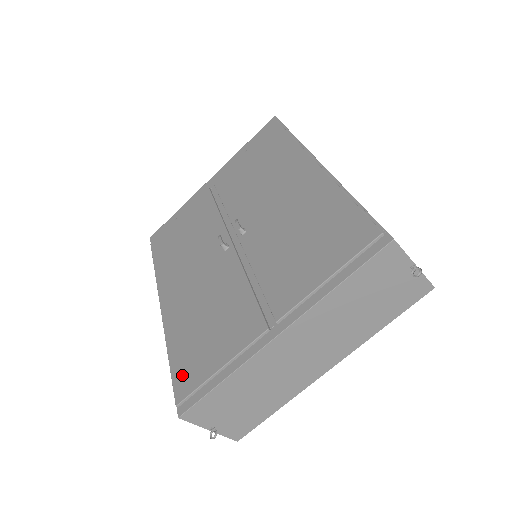
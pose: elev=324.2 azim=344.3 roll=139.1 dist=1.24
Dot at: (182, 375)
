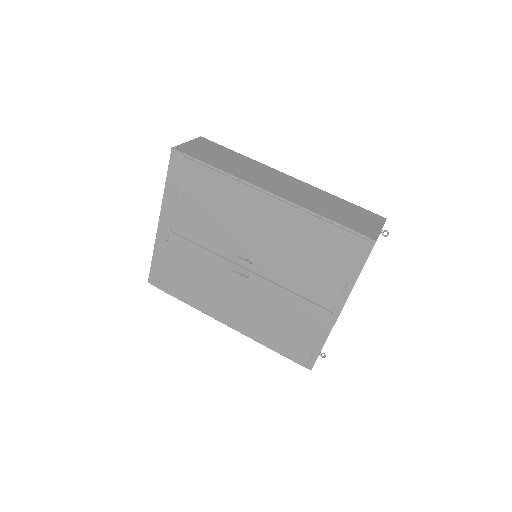
Dot at: (293, 354)
